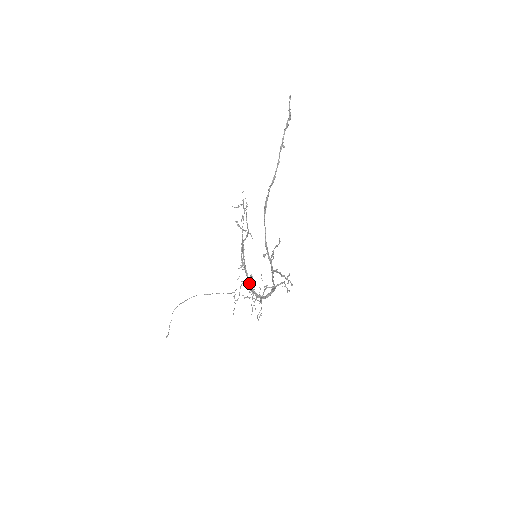
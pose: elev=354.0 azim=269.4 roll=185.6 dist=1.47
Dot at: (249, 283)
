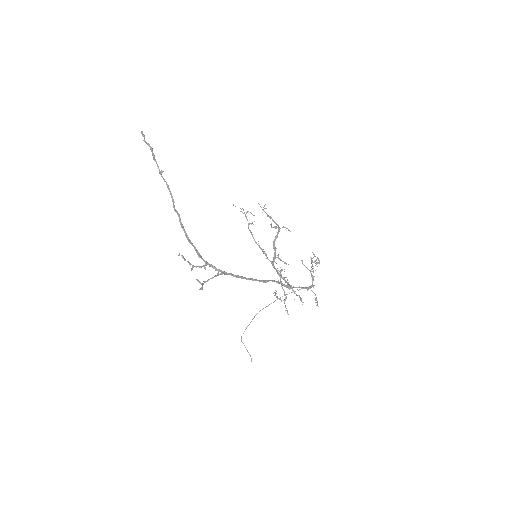
Dot at: occluded
